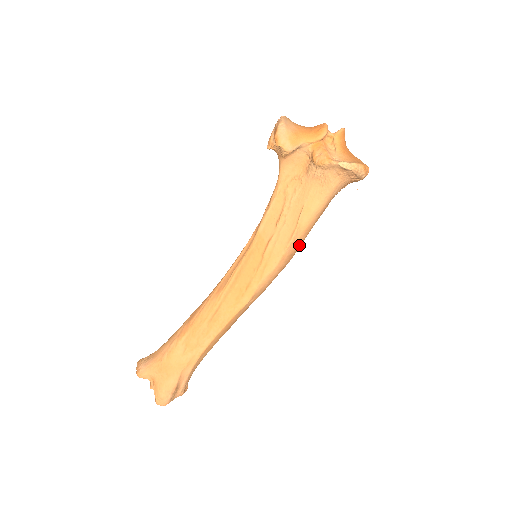
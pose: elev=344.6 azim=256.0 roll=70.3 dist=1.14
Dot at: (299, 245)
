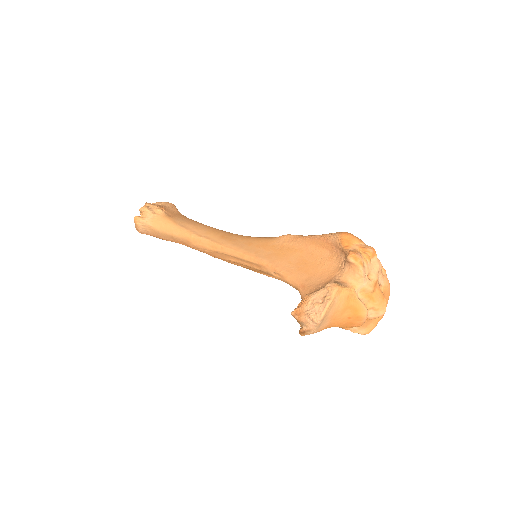
Dot at: occluded
